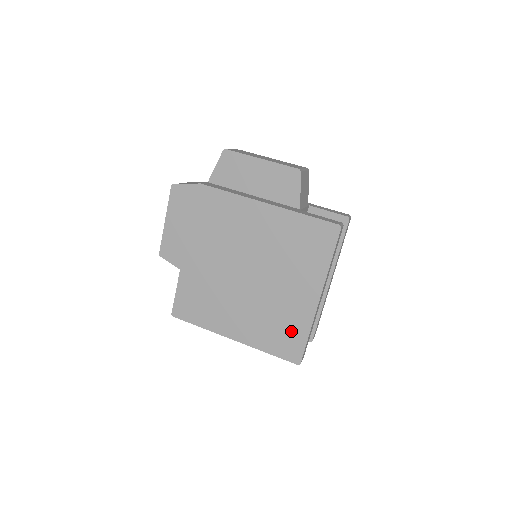
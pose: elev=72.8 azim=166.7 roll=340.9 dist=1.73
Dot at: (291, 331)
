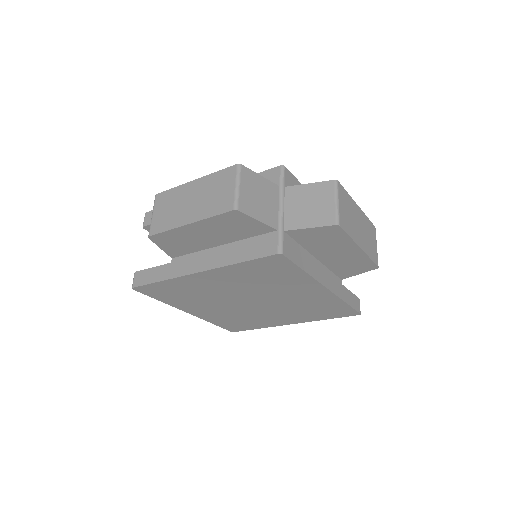
Dot at: (248, 324)
